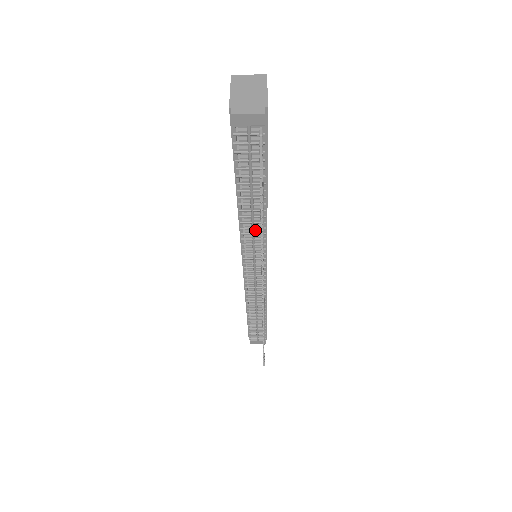
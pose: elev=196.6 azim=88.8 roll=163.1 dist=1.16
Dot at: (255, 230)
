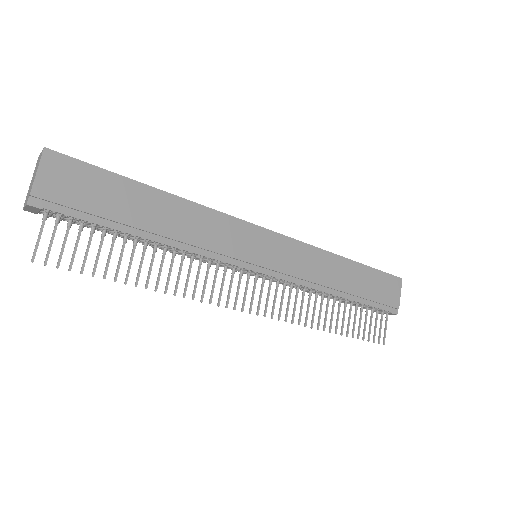
Dot at: (191, 253)
